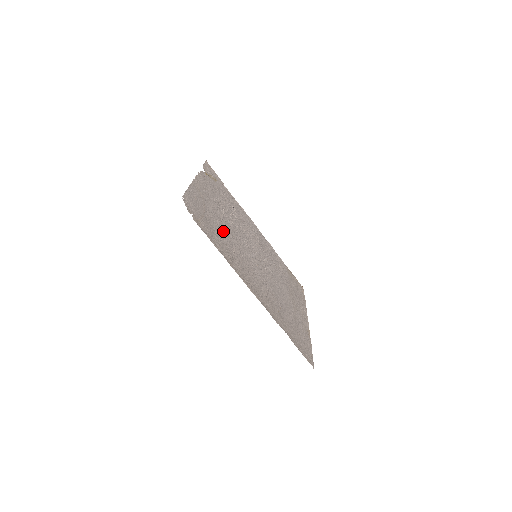
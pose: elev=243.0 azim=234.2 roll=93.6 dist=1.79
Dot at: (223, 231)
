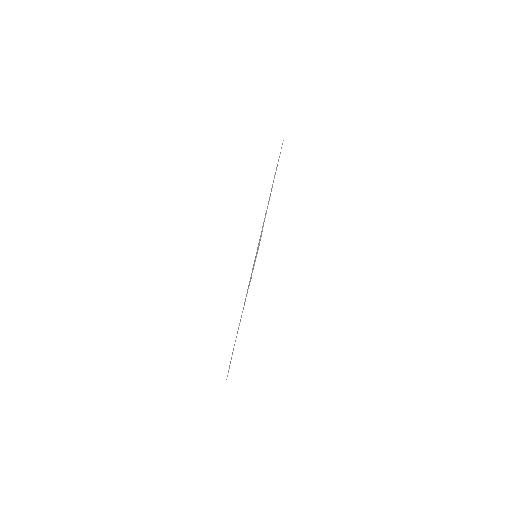
Dot at: occluded
